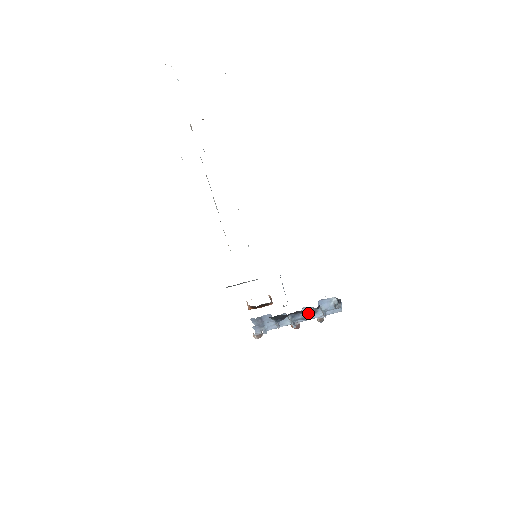
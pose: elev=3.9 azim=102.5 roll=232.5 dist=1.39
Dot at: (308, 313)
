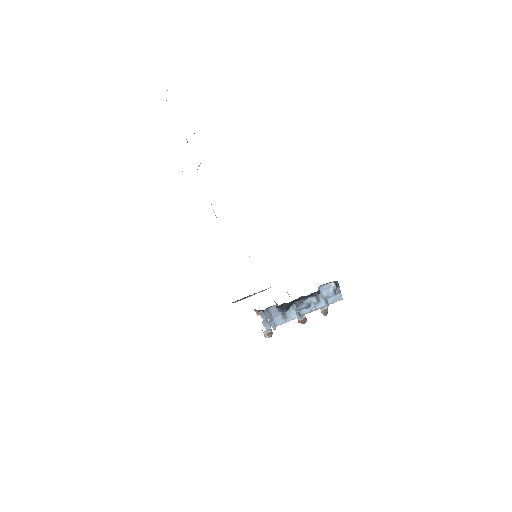
Dot at: (311, 303)
